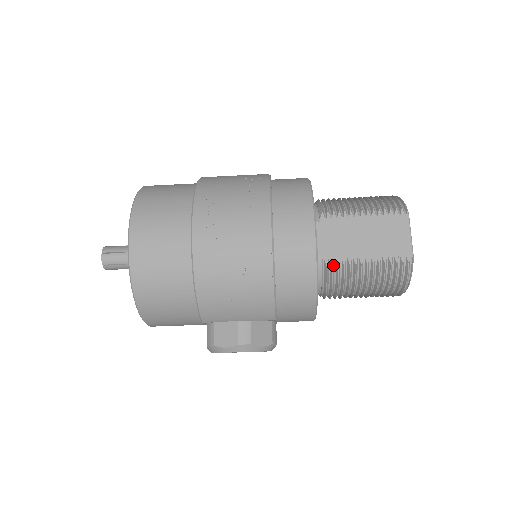
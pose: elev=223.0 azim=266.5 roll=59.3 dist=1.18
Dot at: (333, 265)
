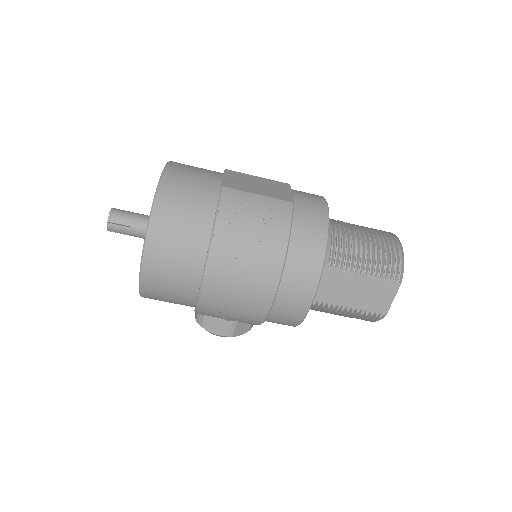
Dot at: (319, 305)
